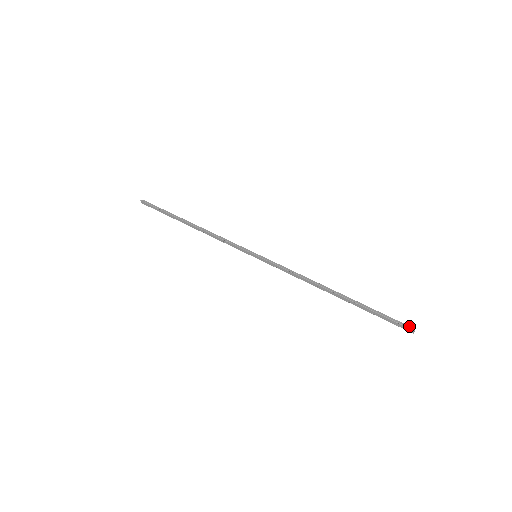
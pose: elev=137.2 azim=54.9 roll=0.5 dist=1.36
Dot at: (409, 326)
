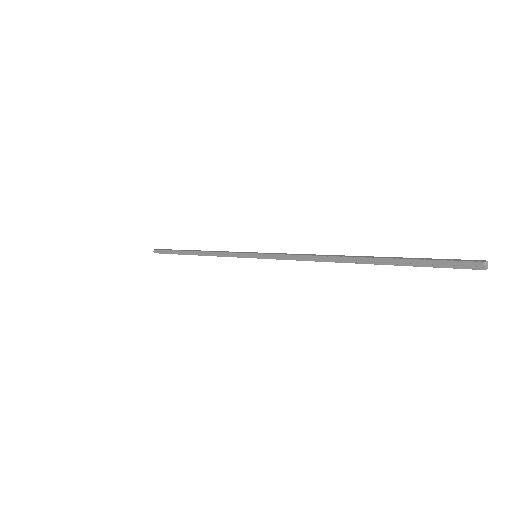
Dot at: (474, 260)
